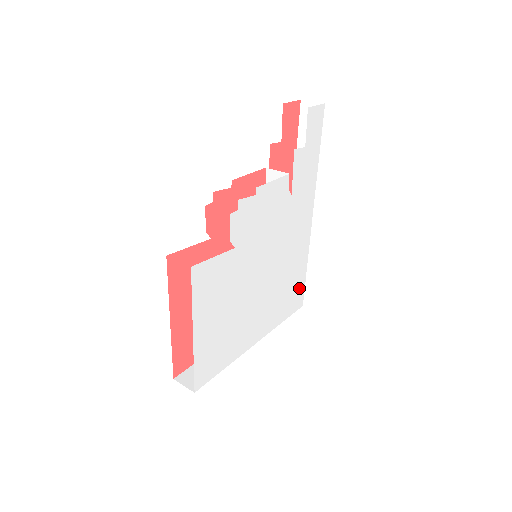
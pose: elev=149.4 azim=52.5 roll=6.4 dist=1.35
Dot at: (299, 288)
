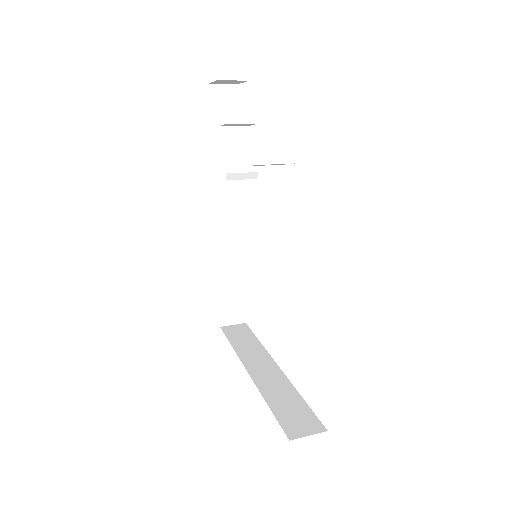
Dot at: occluded
